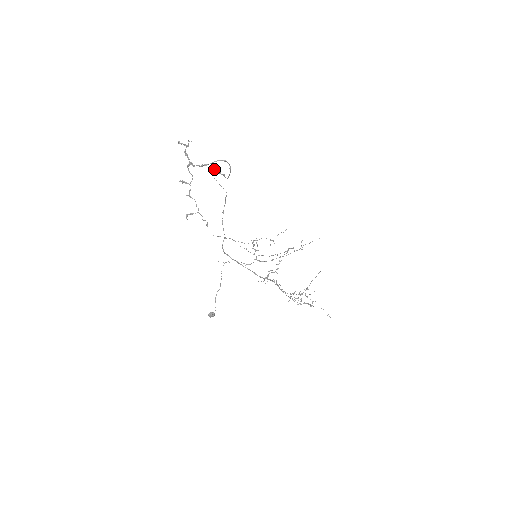
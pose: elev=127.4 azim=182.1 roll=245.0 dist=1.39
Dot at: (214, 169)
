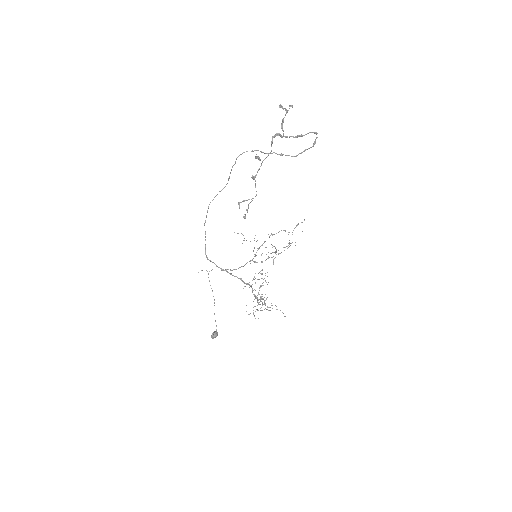
Dot at: (247, 151)
